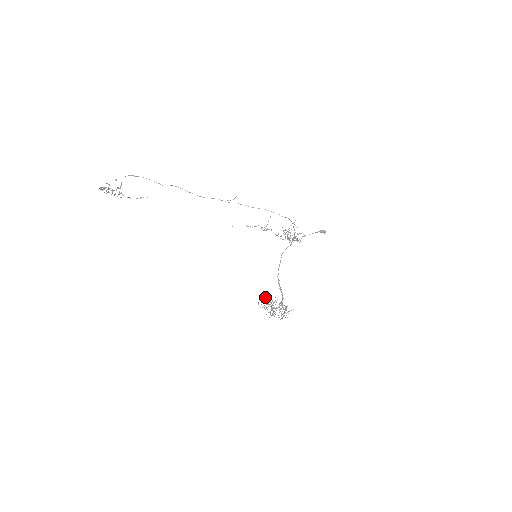
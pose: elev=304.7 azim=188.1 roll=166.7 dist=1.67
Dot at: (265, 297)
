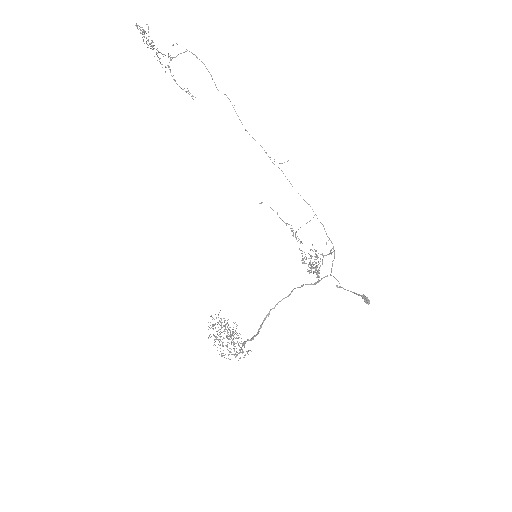
Dot at: (220, 310)
